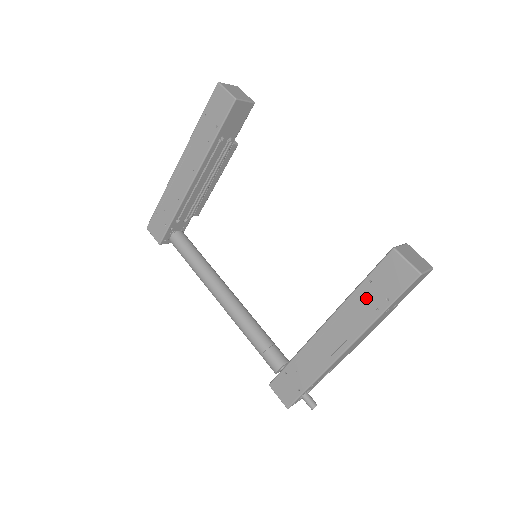
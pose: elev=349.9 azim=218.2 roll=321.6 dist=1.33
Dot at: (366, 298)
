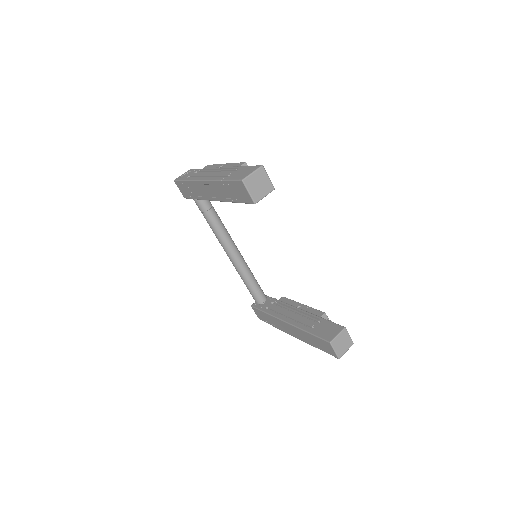
Dot at: (310, 338)
